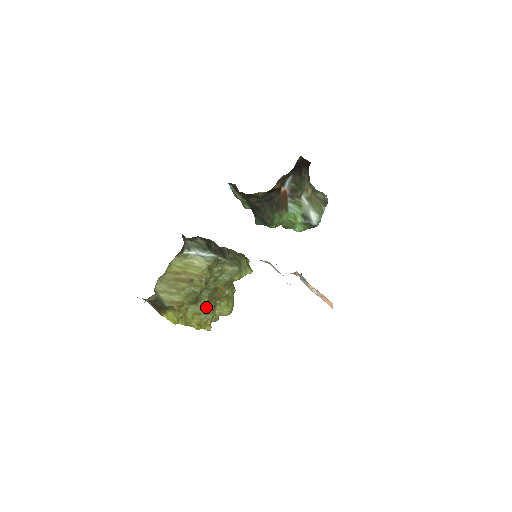
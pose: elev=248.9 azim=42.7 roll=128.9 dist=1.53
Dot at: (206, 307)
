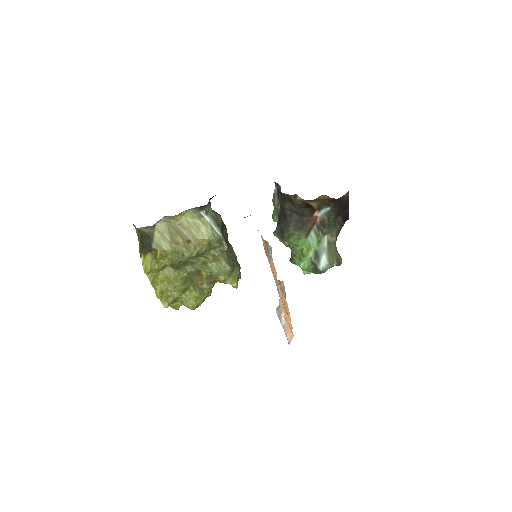
Dot at: (180, 281)
